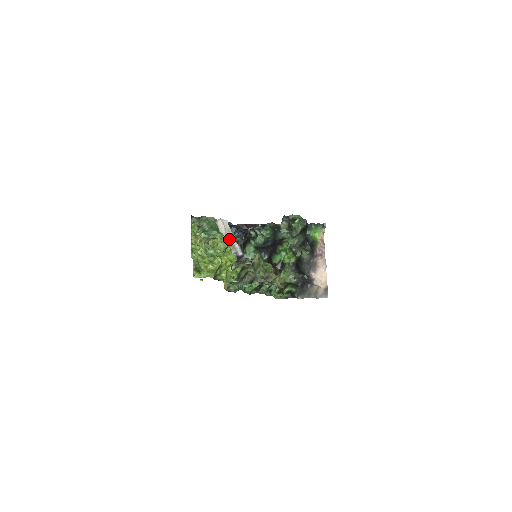
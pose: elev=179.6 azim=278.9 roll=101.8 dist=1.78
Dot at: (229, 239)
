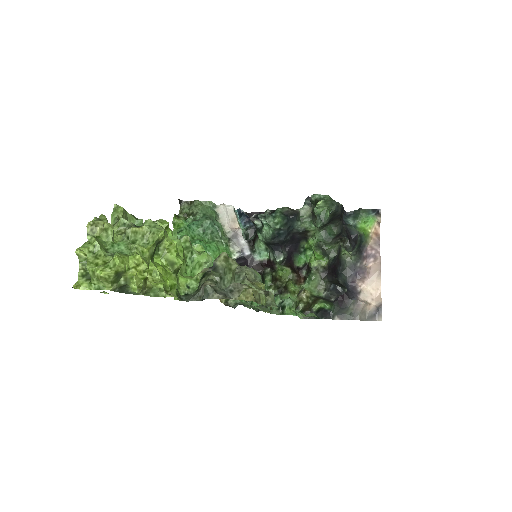
Dot at: (232, 232)
